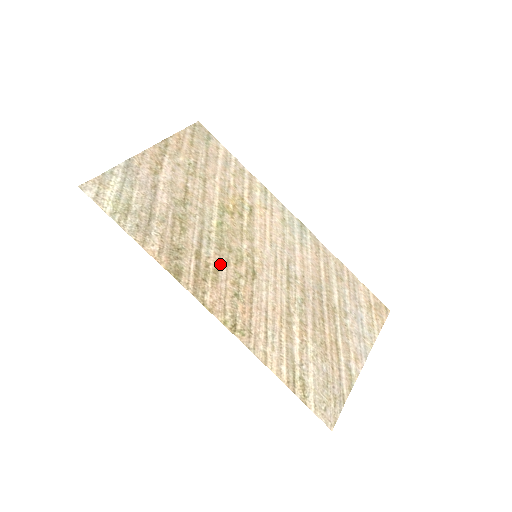
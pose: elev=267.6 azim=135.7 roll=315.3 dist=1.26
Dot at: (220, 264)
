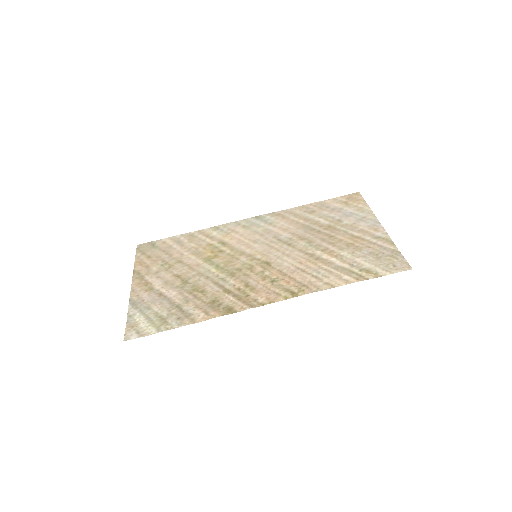
Dot at: (244, 281)
